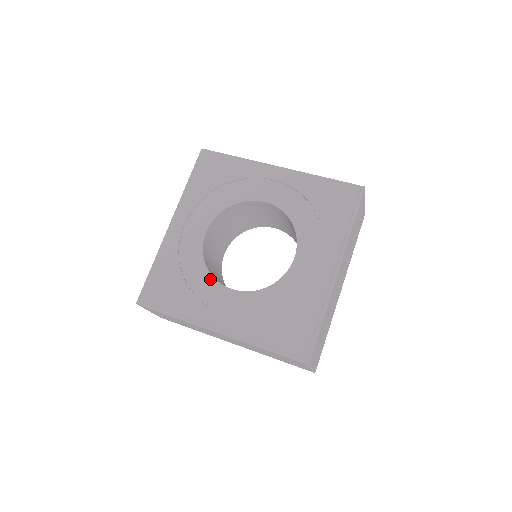
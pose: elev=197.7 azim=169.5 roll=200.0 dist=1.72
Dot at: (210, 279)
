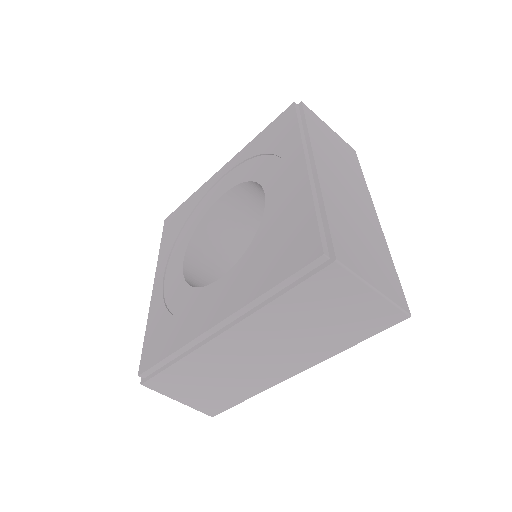
Dot at: (197, 292)
